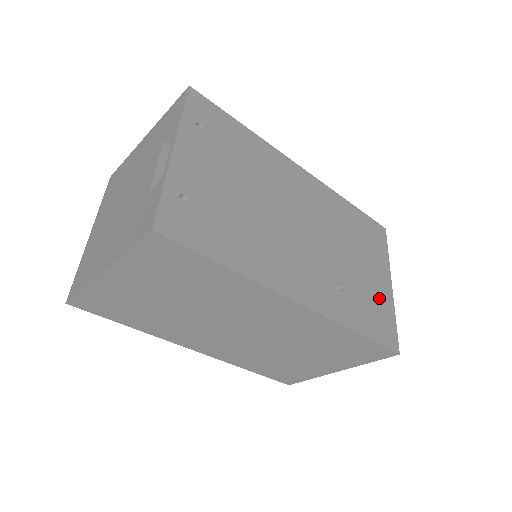
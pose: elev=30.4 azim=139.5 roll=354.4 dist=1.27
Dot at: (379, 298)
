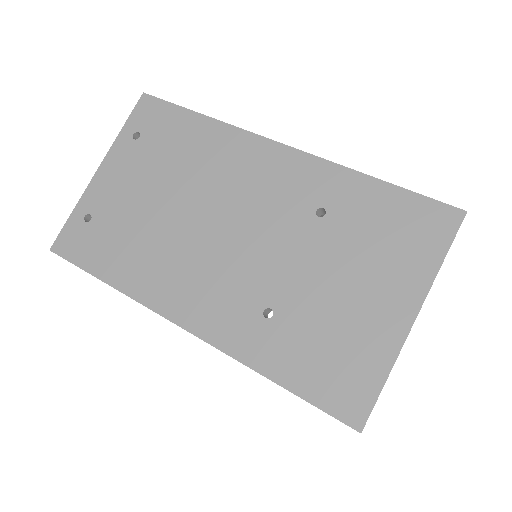
Dot at: (359, 336)
